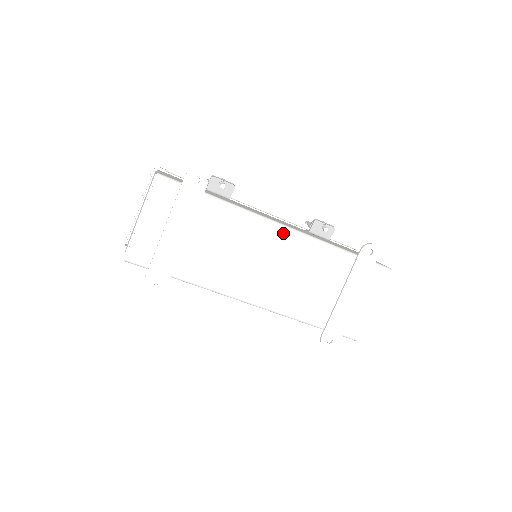
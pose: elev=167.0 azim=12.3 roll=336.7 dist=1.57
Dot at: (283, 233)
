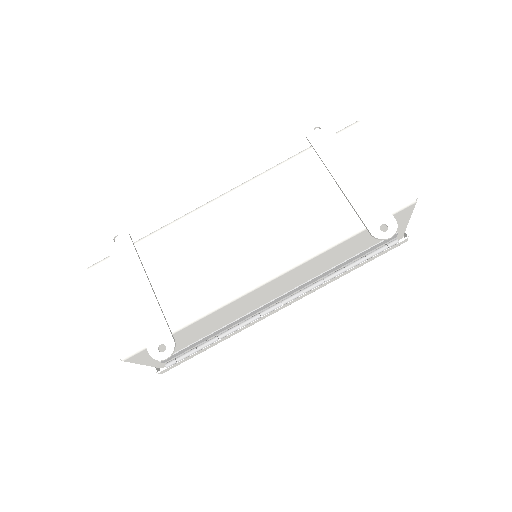
Dot at: (227, 199)
